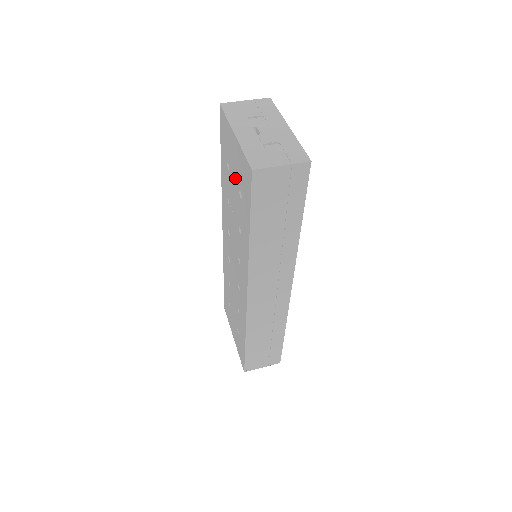
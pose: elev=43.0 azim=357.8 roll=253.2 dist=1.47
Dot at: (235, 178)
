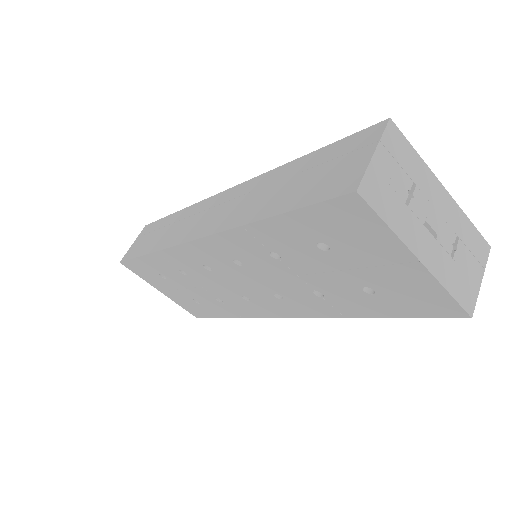
Dot at: (358, 274)
